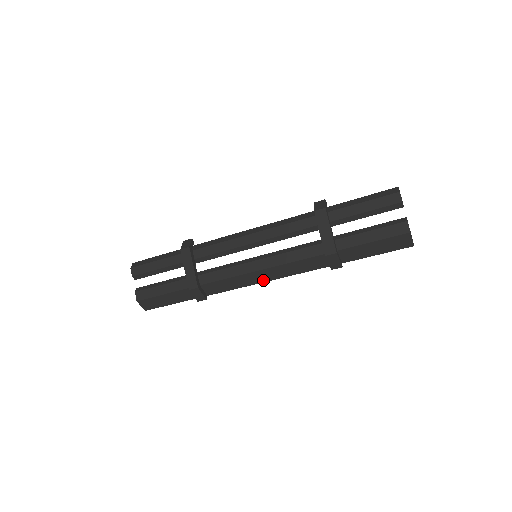
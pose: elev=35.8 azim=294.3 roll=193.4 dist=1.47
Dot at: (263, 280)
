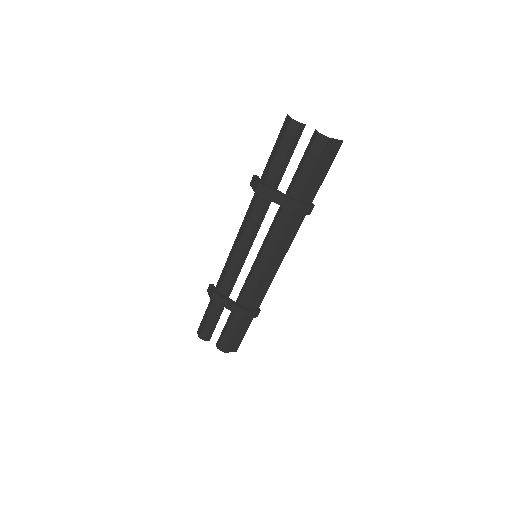
Dot at: (278, 265)
